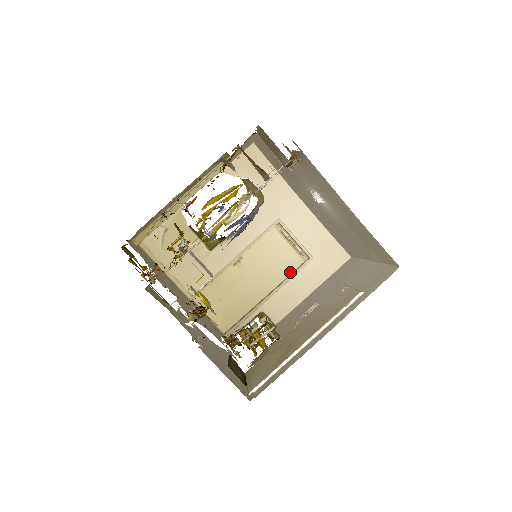
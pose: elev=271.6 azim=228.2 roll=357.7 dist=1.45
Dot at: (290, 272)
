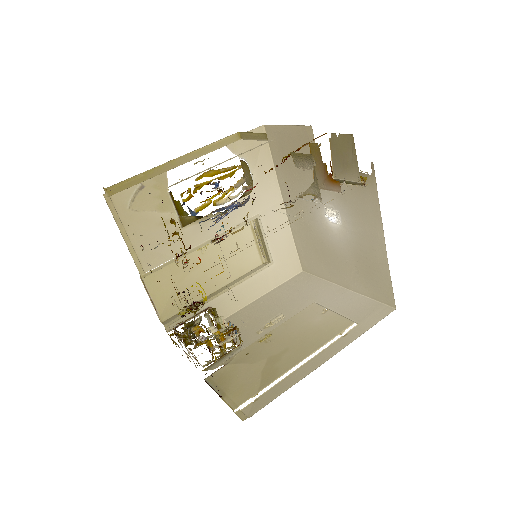
Dot at: (247, 271)
